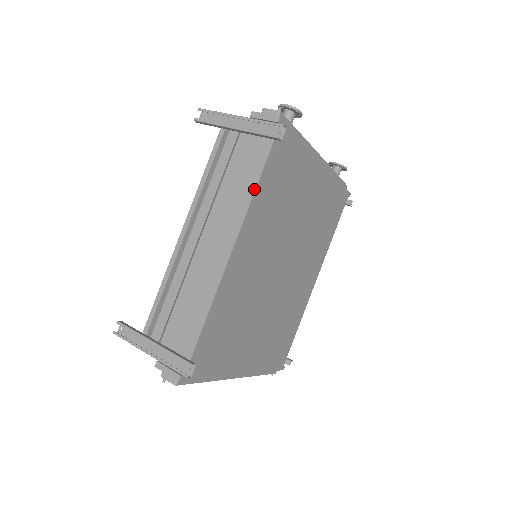
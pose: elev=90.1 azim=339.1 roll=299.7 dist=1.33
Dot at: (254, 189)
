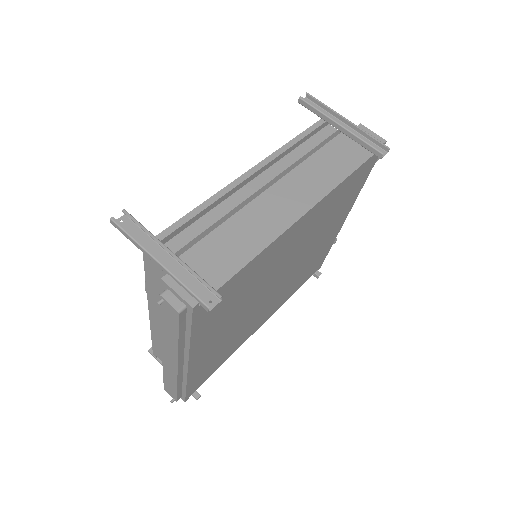
Dot at: (344, 178)
